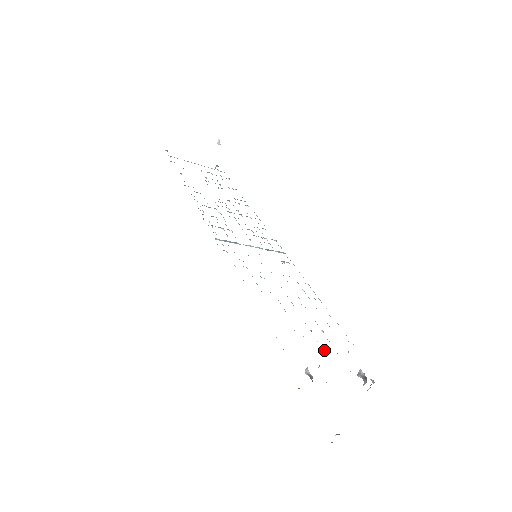
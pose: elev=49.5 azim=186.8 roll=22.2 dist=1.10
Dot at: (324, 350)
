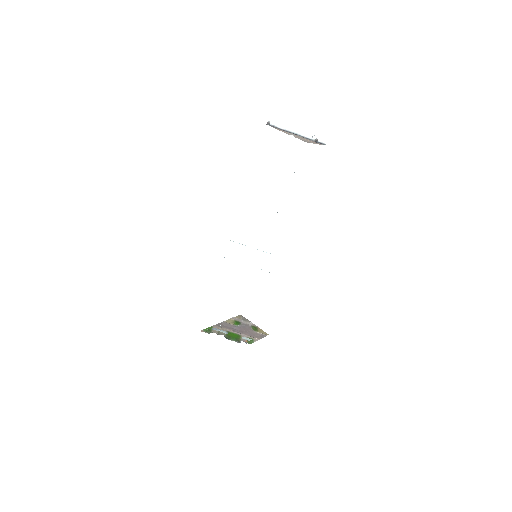
Dot at: occluded
